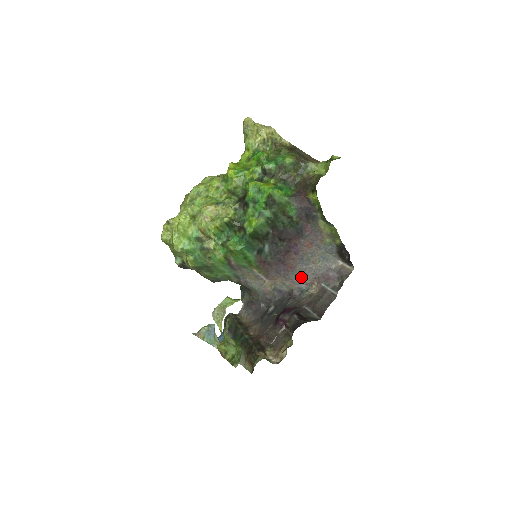
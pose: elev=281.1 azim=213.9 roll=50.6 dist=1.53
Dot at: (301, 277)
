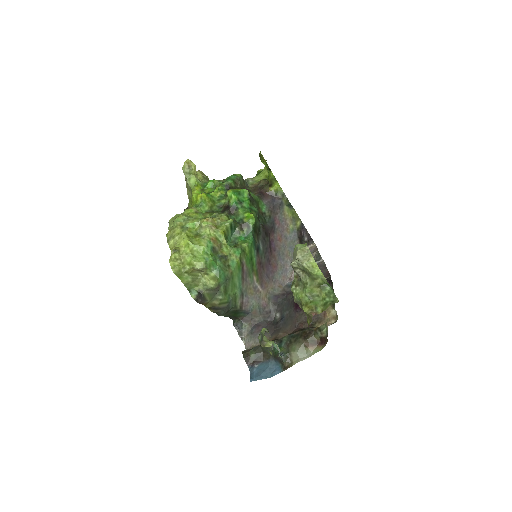
Dot at: (284, 274)
